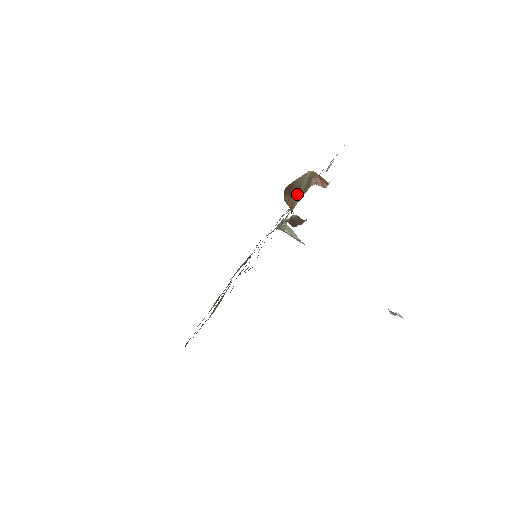
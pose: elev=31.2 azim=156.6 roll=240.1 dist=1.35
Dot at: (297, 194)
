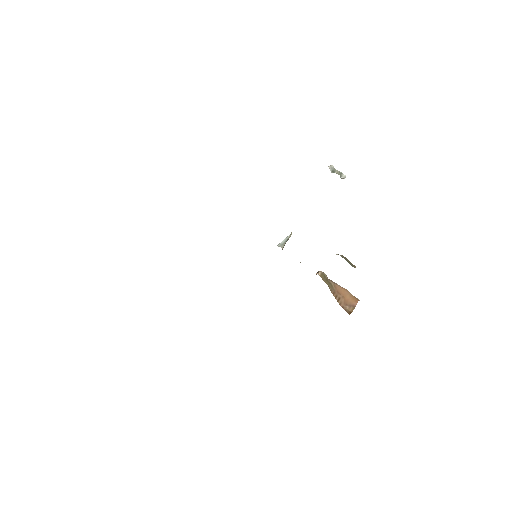
Dot at: occluded
